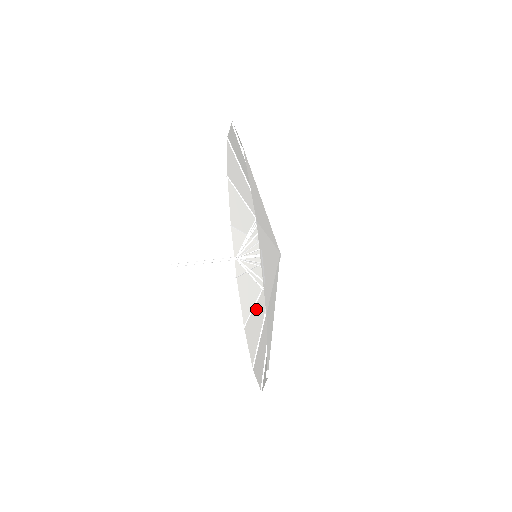
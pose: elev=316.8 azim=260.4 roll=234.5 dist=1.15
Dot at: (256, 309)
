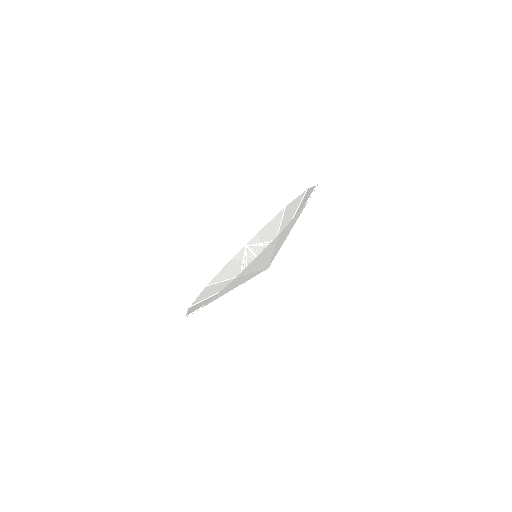
Dot at: (258, 246)
